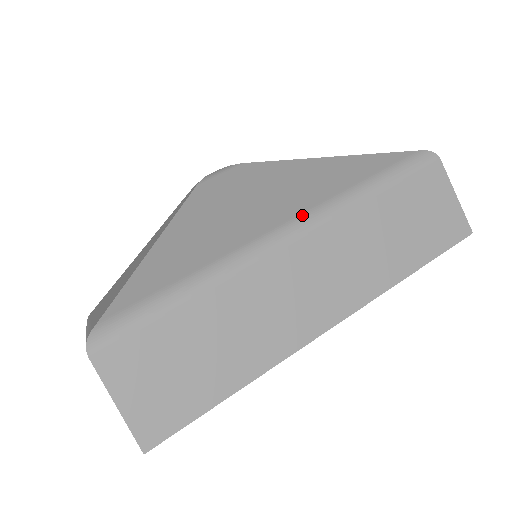
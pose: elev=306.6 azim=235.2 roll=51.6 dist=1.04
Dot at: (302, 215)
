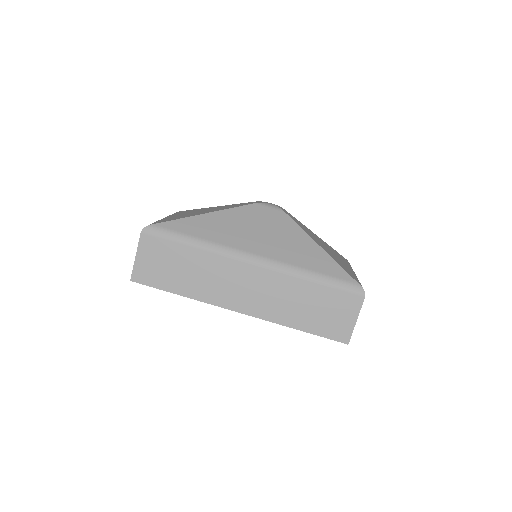
Dot at: (268, 258)
